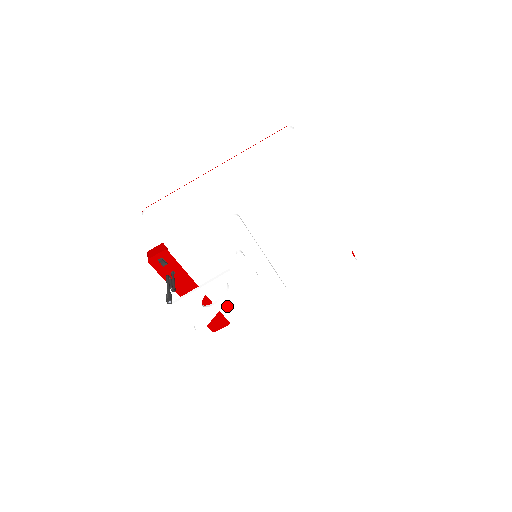
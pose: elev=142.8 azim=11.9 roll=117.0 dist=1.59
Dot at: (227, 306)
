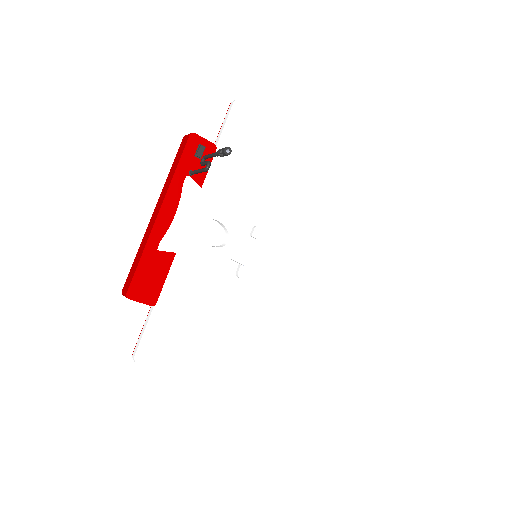
Dot at: (180, 277)
